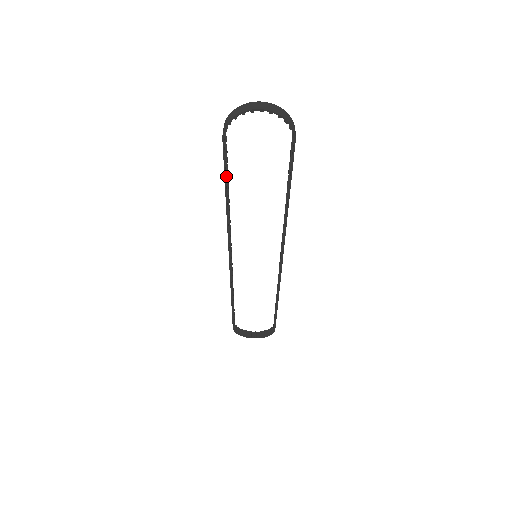
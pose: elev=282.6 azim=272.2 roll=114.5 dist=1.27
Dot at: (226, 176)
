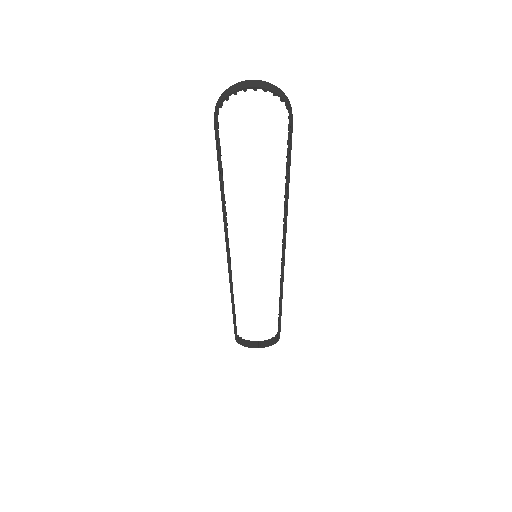
Dot at: (220, 167)
